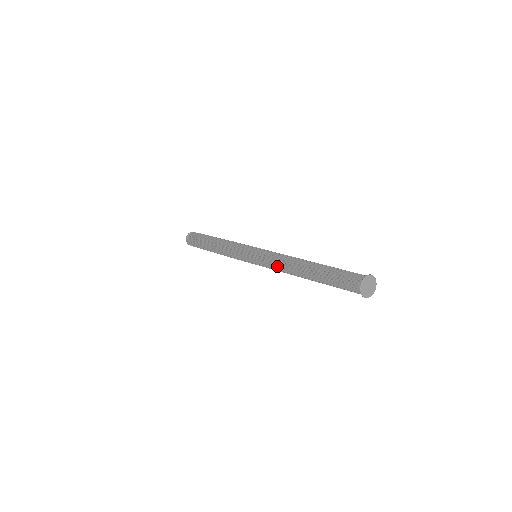
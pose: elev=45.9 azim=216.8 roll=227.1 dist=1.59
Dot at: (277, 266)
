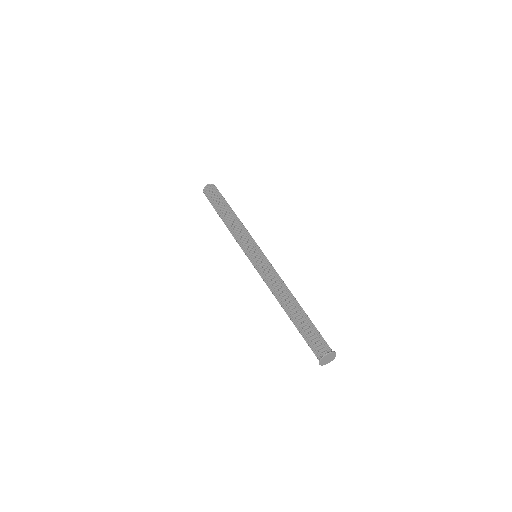
Dot at: (268, 286)
